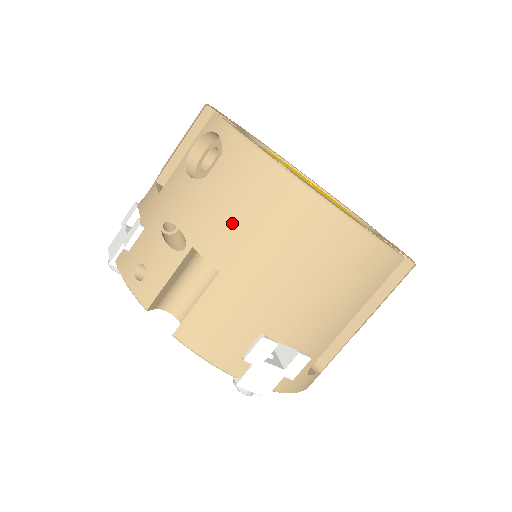
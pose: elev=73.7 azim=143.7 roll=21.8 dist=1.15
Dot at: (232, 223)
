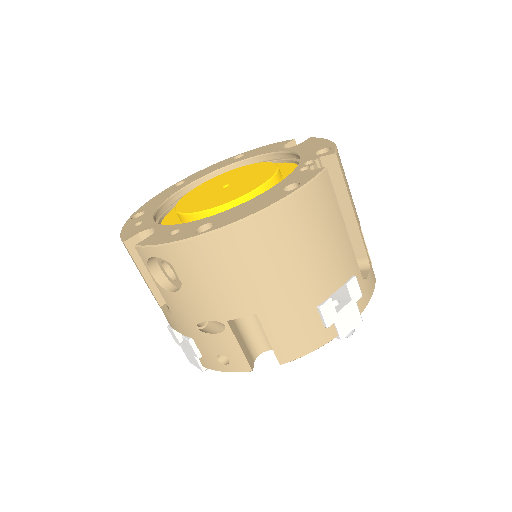
Dot at: (227, 288)
